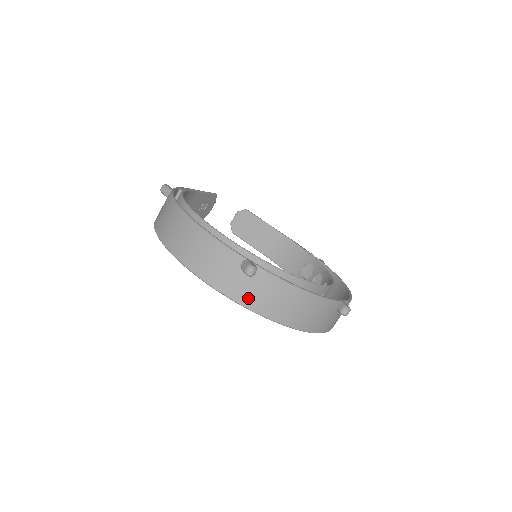
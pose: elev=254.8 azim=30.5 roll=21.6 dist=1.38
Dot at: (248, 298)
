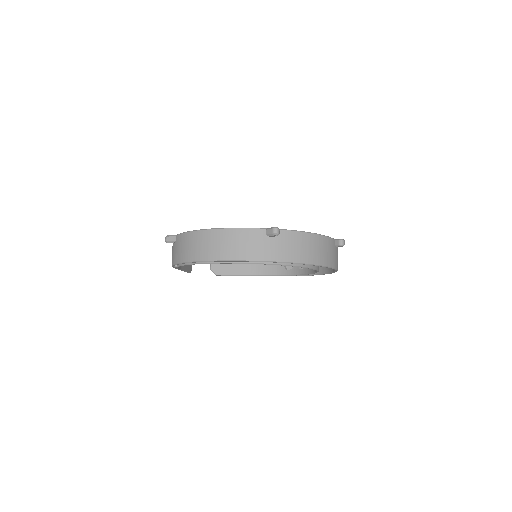
Dot at: (283, 254)
